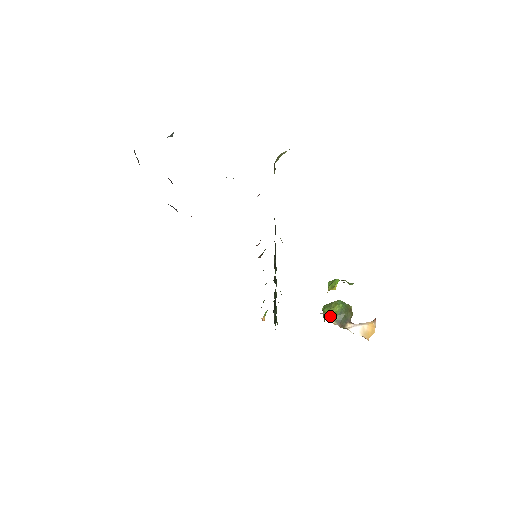
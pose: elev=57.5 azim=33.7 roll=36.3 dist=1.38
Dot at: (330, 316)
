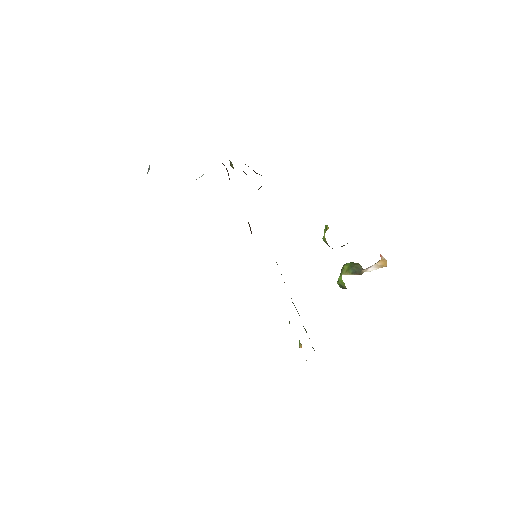
Dot at: (345, 274)
